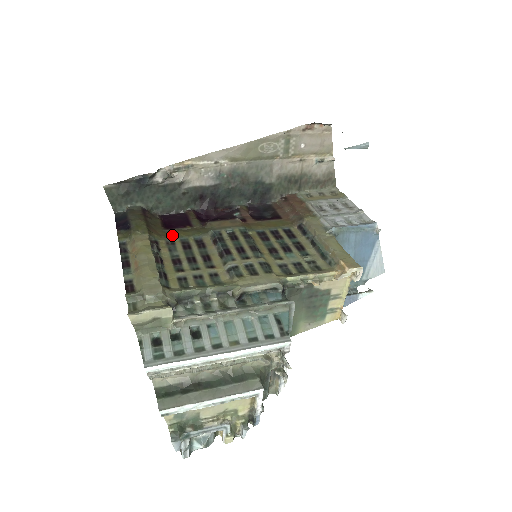
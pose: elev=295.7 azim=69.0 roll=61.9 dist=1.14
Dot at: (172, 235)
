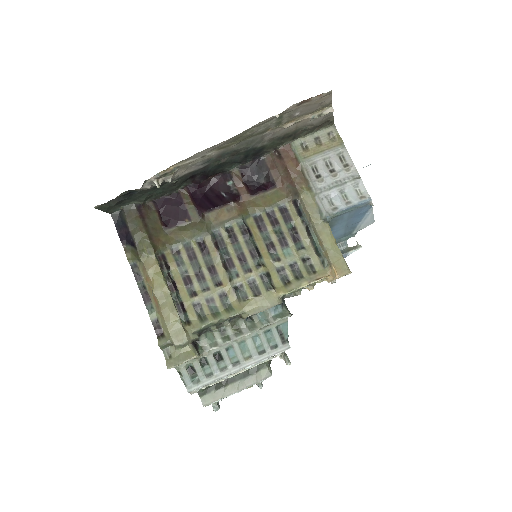
Dot at: (174, 239)
